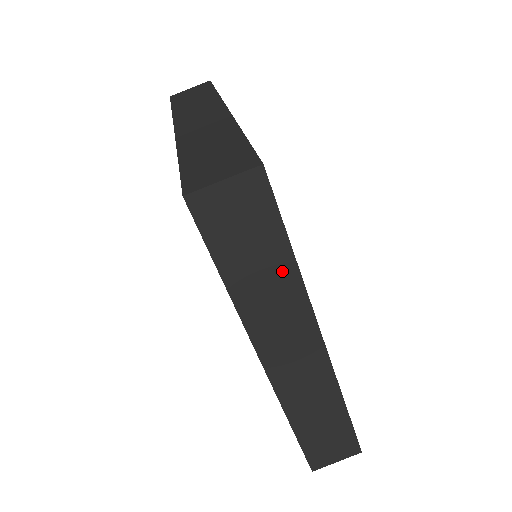
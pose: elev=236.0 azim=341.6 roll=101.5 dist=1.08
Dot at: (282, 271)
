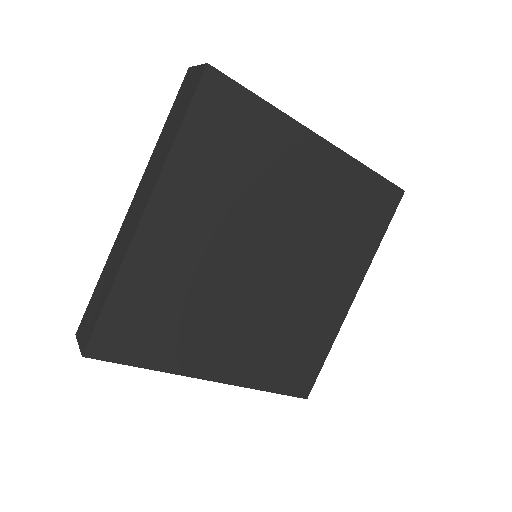
Dot at: occluded
